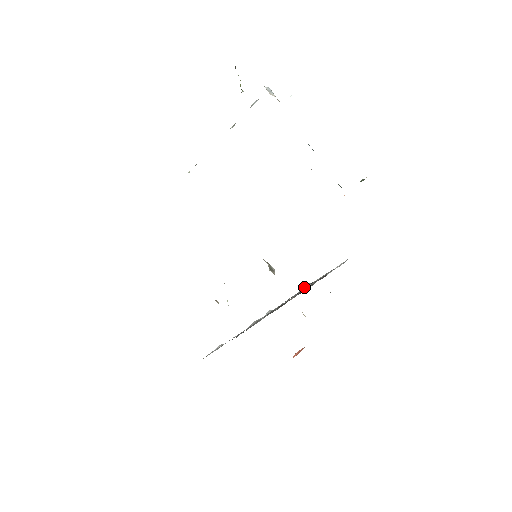
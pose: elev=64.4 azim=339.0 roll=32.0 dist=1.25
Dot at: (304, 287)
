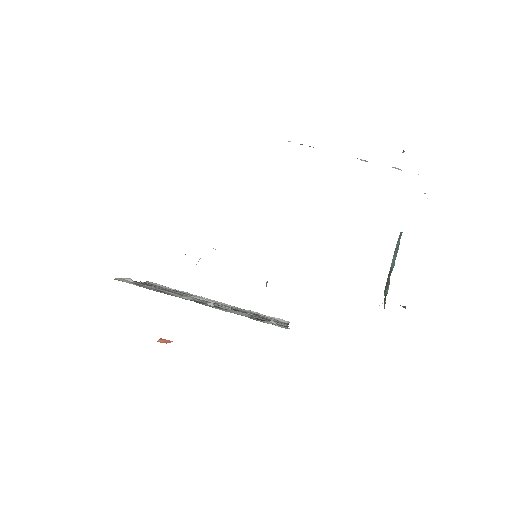
Dot at: (270, 321)
